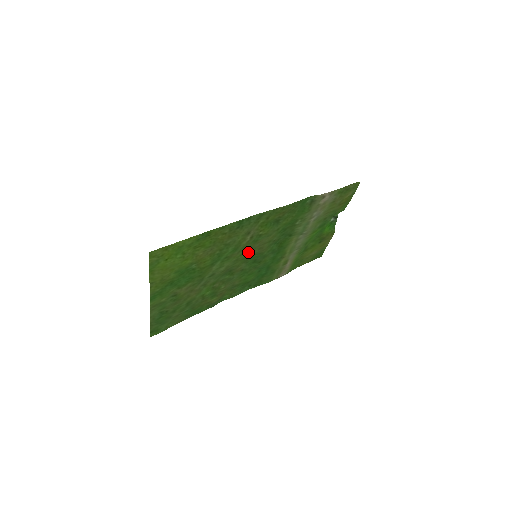
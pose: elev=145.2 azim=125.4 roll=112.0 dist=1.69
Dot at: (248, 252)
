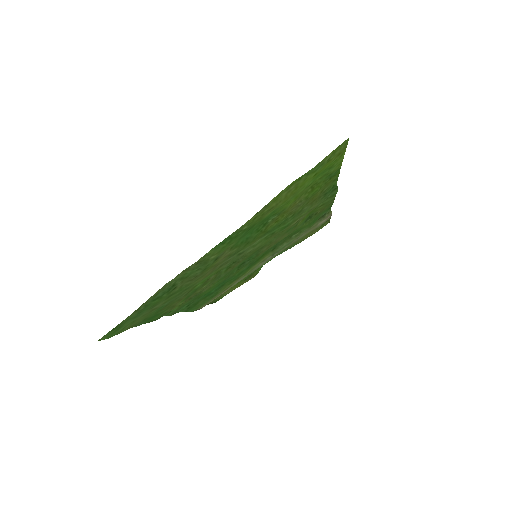
Dot at: (267, 243)
